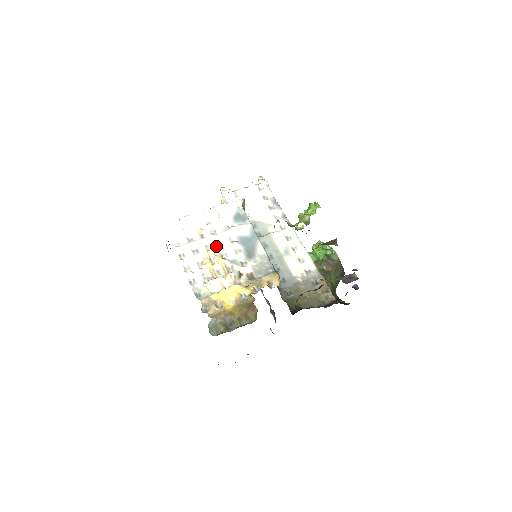
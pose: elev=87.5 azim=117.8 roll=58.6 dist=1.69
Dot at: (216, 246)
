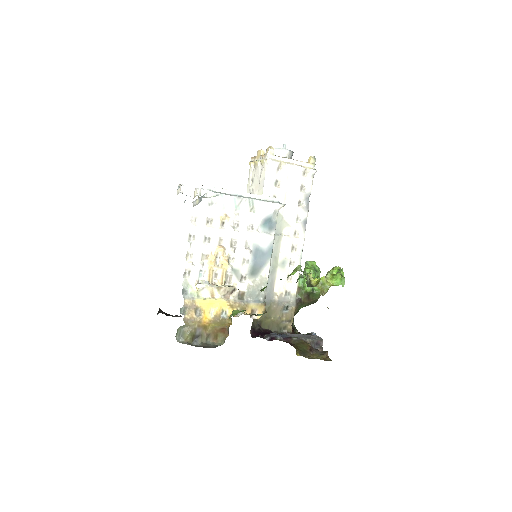
Dot at: (230, 245)
